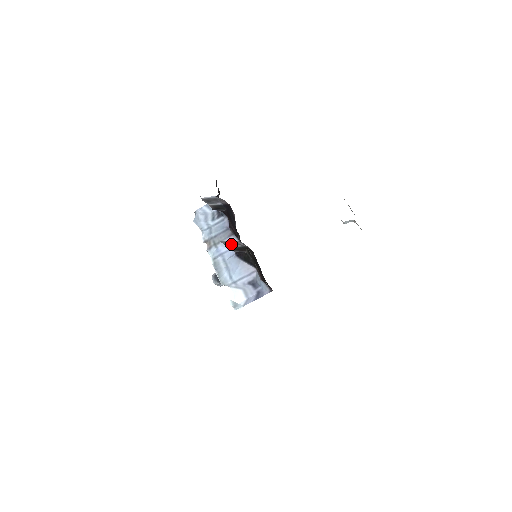
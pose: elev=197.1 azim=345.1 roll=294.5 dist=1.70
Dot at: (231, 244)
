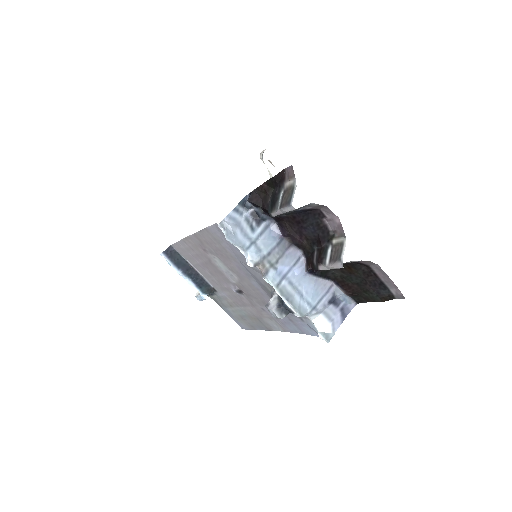
Dot at: occluded
